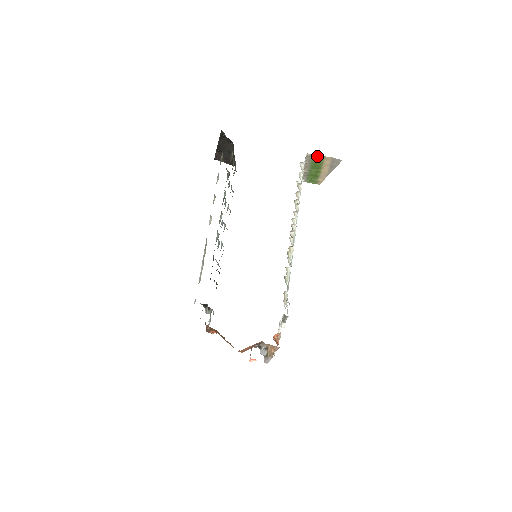
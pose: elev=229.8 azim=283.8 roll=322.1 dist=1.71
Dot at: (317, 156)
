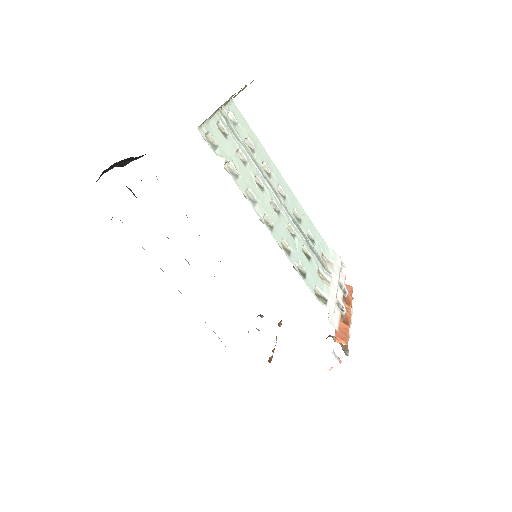
Dot at: occluded
